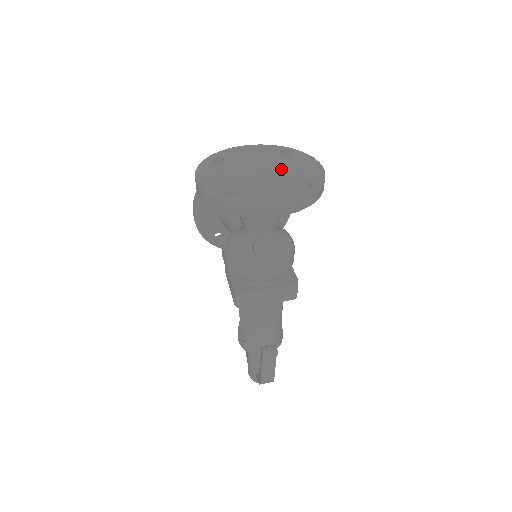
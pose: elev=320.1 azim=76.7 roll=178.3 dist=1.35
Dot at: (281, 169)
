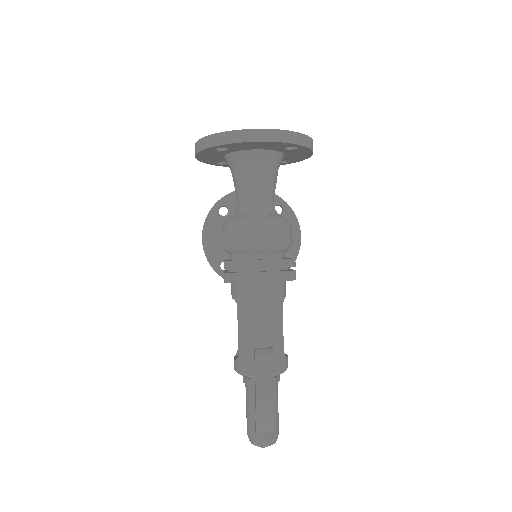
Dot at: occluded
